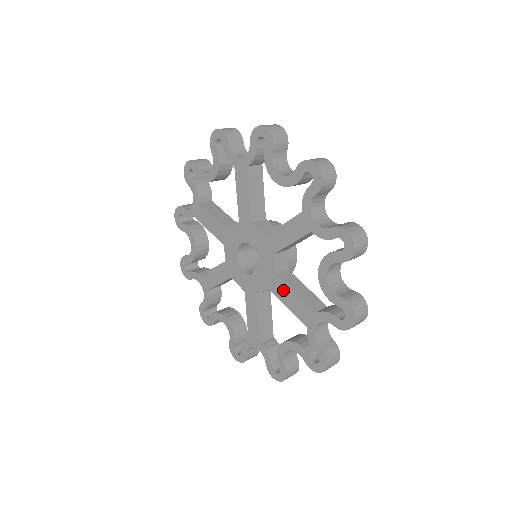
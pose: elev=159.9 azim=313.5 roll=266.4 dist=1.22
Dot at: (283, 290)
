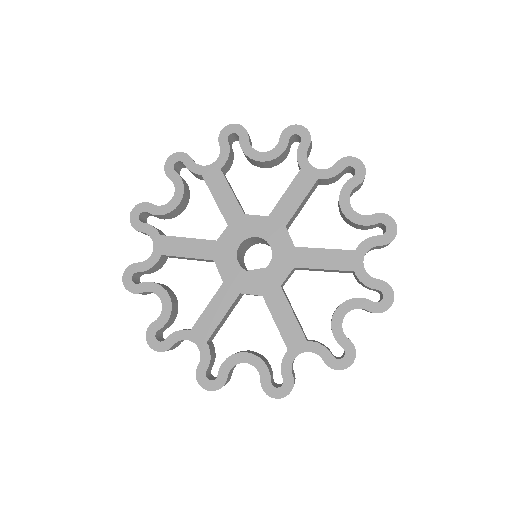
Dot at: (282, 304)
